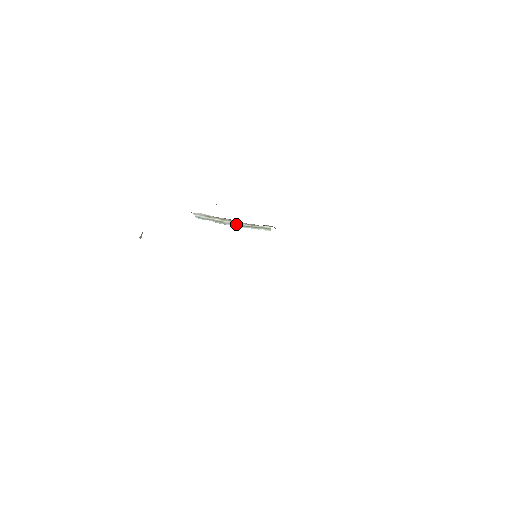
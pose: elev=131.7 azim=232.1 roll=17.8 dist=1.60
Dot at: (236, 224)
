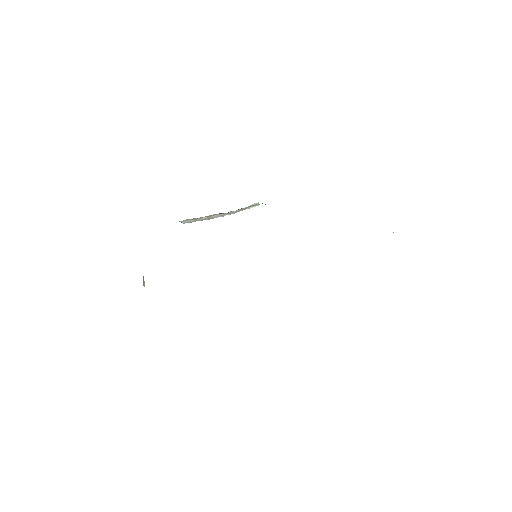
Dot at: (224, 214)
